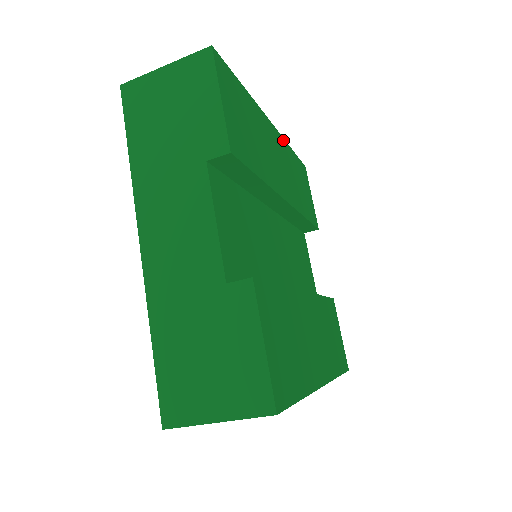
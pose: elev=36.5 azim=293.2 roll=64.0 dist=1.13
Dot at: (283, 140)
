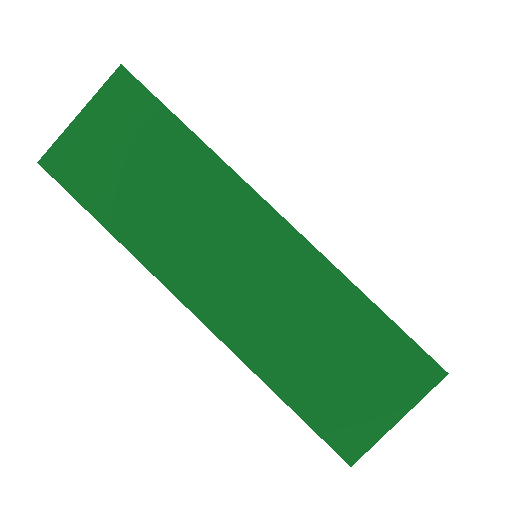
Dot at: occluded
